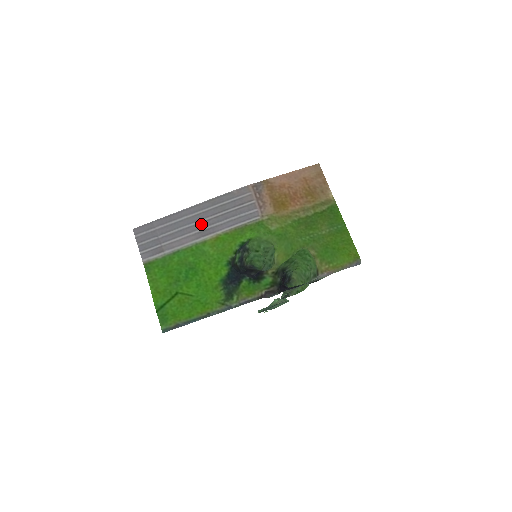
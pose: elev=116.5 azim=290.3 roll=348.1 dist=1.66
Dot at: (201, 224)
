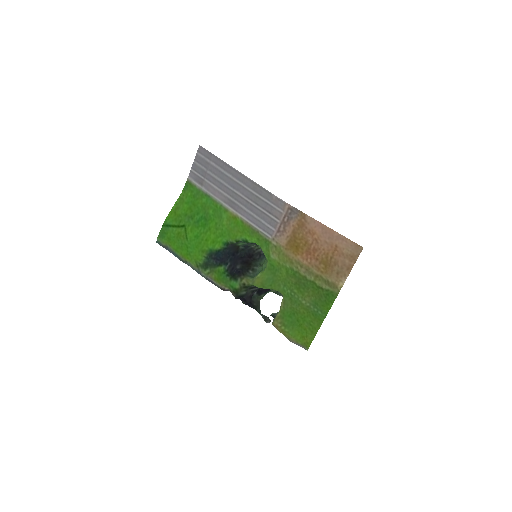
Dot at: (235, 194)
